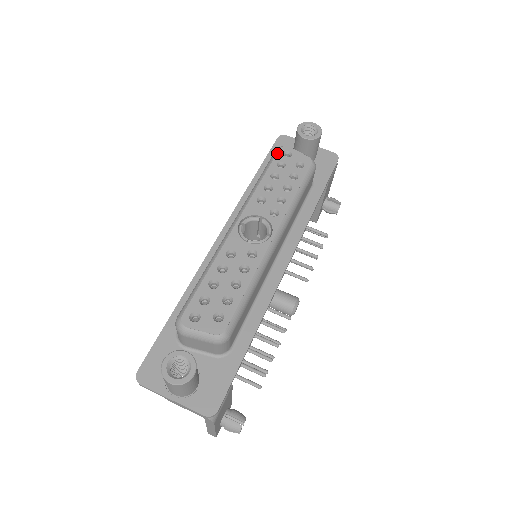
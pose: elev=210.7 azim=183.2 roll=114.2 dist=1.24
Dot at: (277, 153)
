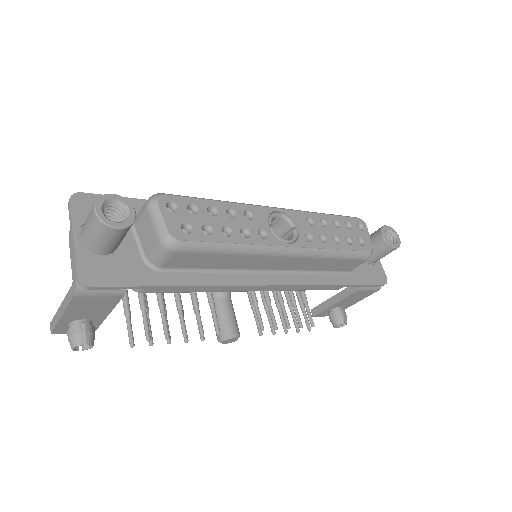
Dot at: (354, 218)
